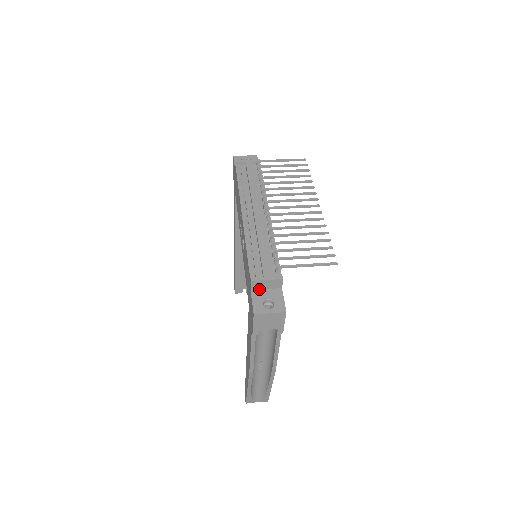
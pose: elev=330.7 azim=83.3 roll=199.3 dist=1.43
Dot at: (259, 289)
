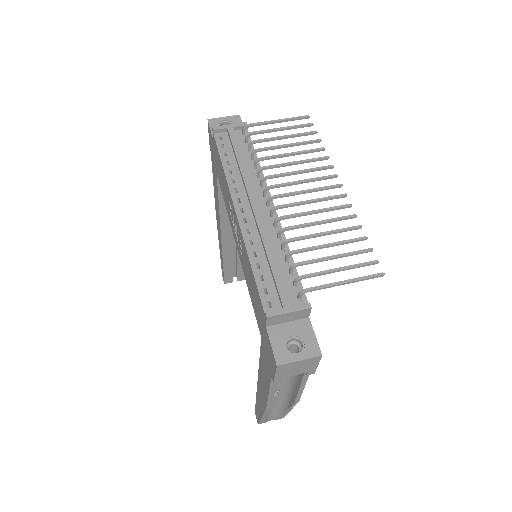
Dot at: (277, 323)
